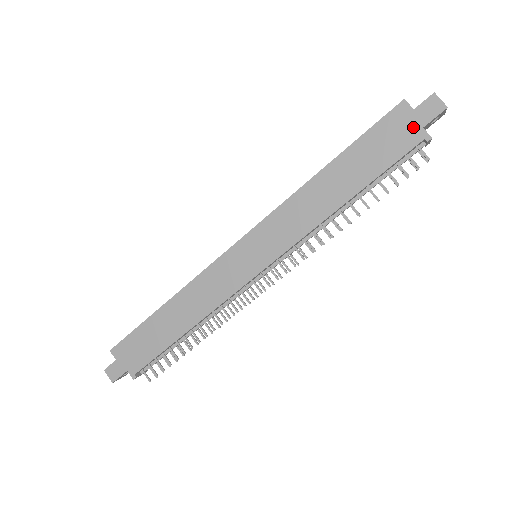
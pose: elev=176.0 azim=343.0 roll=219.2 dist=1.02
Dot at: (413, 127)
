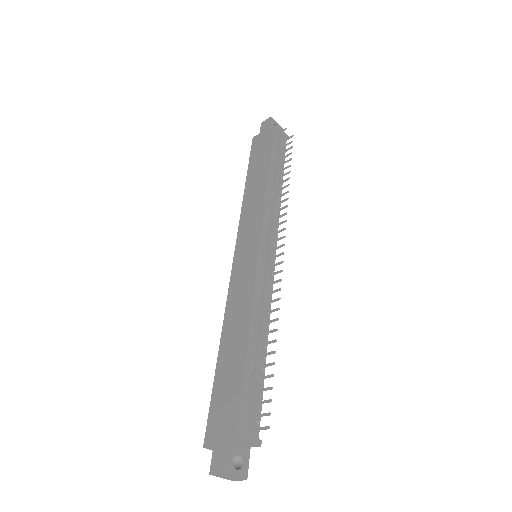
Dot at: (265, 134)
